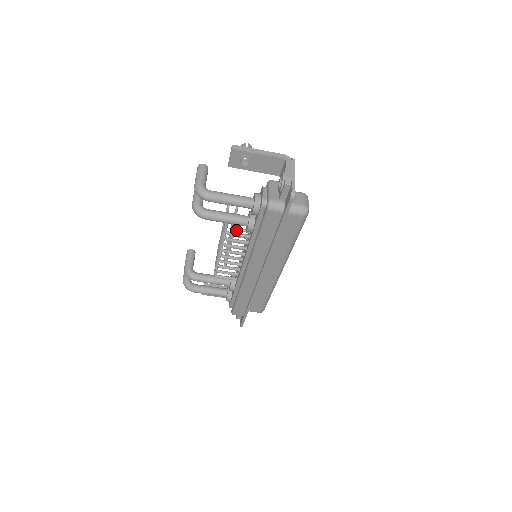
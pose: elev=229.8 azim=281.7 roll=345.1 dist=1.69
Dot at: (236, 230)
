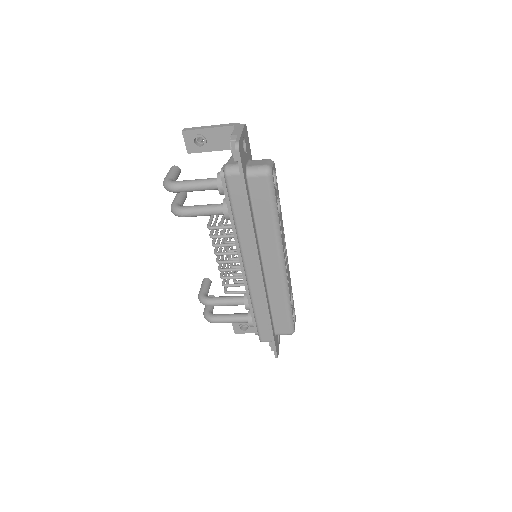
Dot at: occluded
